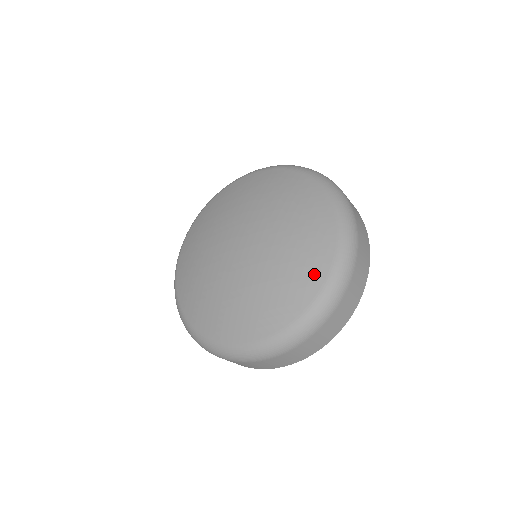
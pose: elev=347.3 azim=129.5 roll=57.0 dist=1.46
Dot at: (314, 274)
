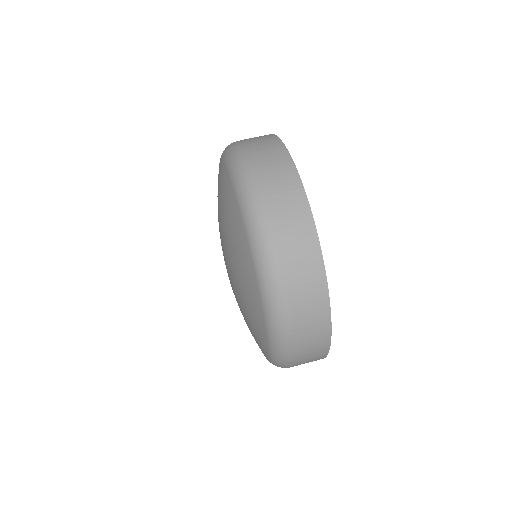
Dot at: (252, 291)
